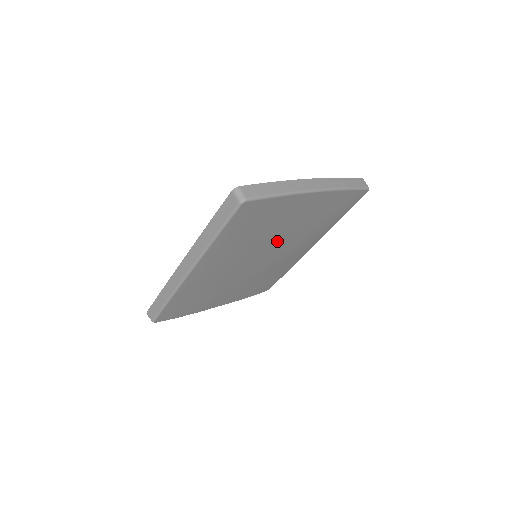
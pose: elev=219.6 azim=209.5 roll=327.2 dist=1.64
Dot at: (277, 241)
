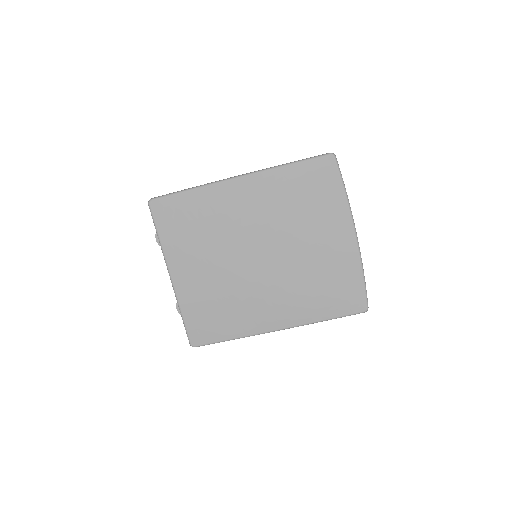
Dot at: (288, 250)
